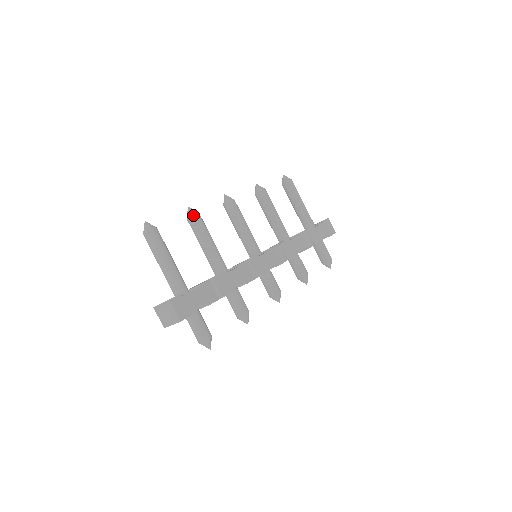
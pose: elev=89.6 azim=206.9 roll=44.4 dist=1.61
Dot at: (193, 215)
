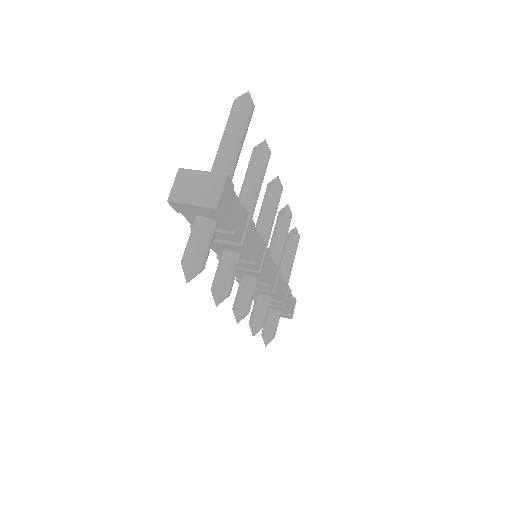
Dot at: (268, 150)
